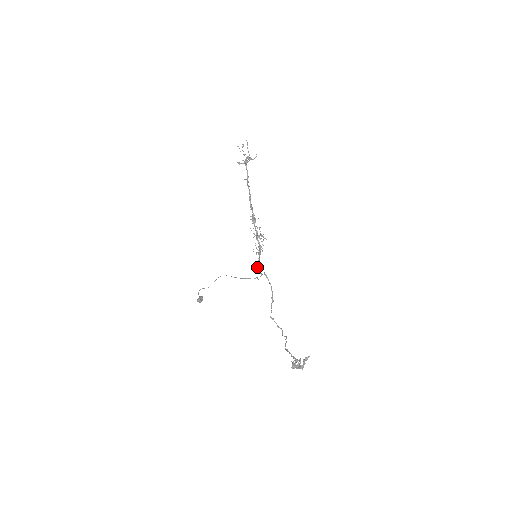
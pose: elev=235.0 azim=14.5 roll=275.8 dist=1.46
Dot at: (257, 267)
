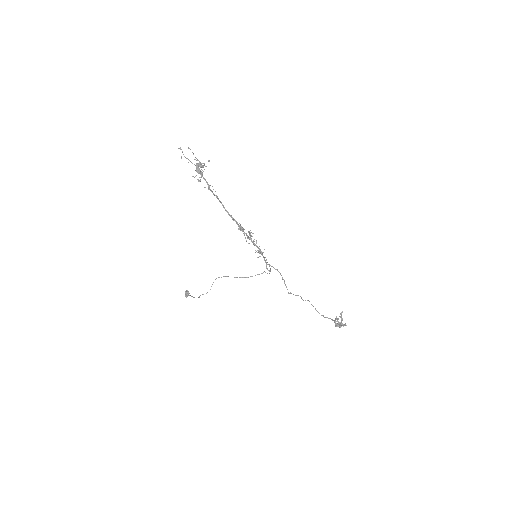
Dot at: (266, 268)
